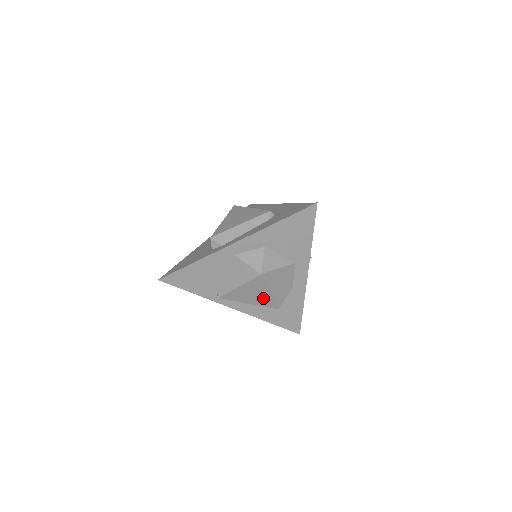
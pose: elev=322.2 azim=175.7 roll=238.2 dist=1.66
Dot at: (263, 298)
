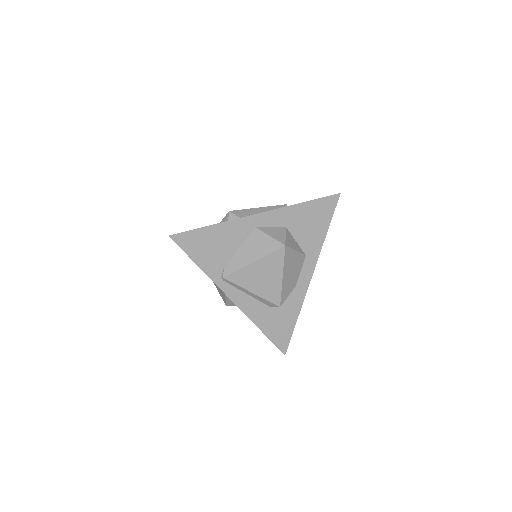
Dot at: (271, 285)
